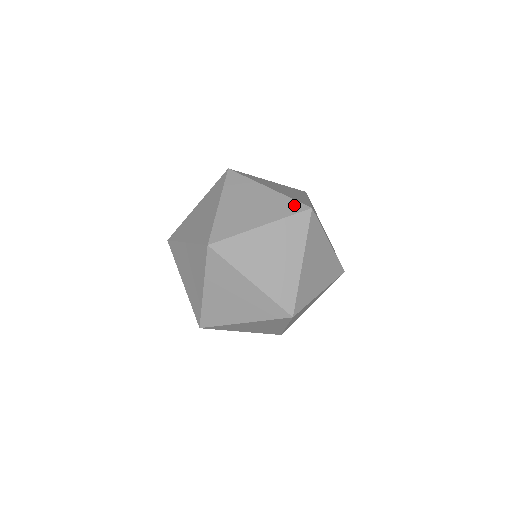
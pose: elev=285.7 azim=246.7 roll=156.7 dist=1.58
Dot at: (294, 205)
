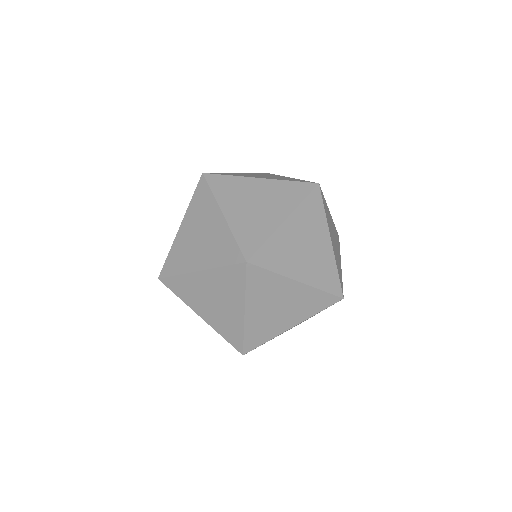
Dot at: occluded
